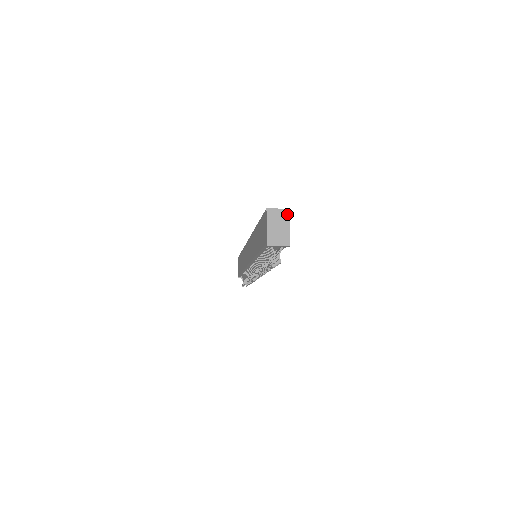
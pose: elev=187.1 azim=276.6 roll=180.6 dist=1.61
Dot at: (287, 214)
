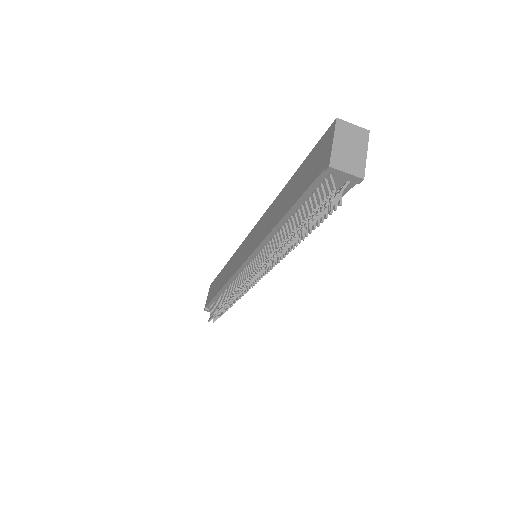
Dot at: (365, 136)
